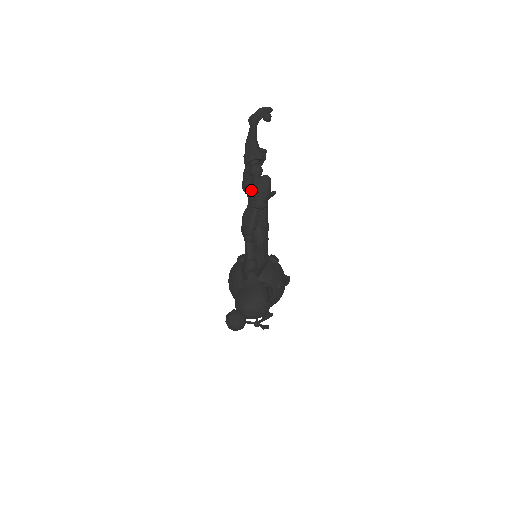
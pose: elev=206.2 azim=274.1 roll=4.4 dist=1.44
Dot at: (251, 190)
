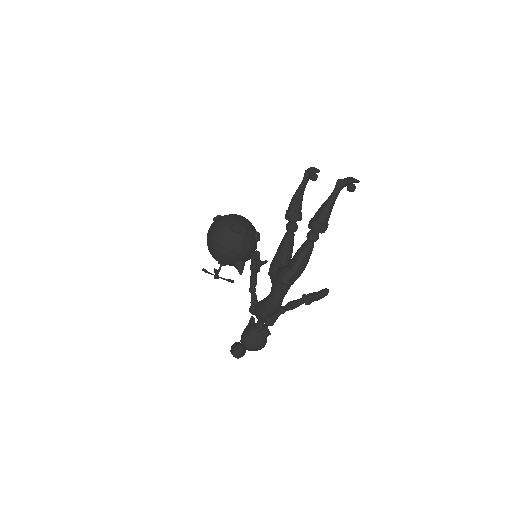
Dot at: (302, 257)
